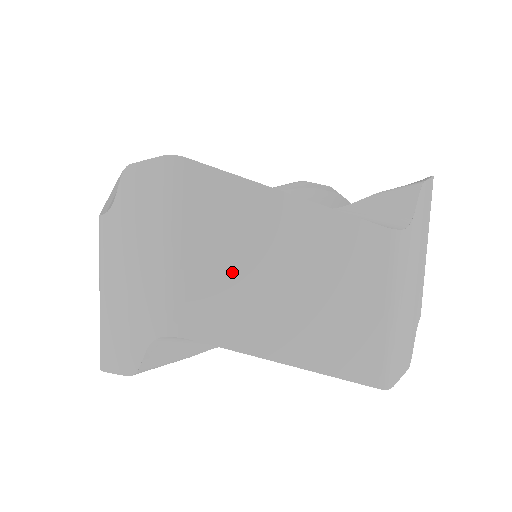
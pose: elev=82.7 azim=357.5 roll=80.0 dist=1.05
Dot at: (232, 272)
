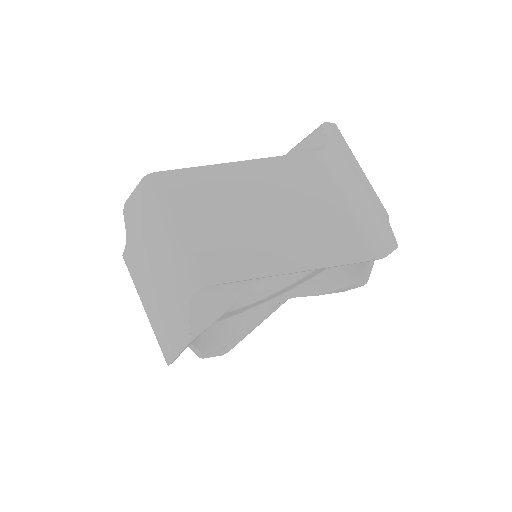
Dot at: (219, 227)
